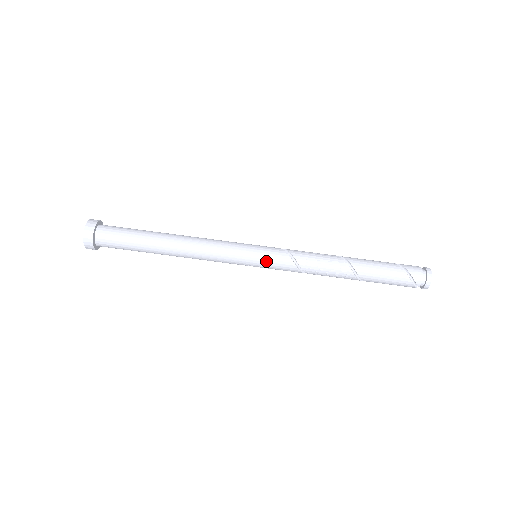
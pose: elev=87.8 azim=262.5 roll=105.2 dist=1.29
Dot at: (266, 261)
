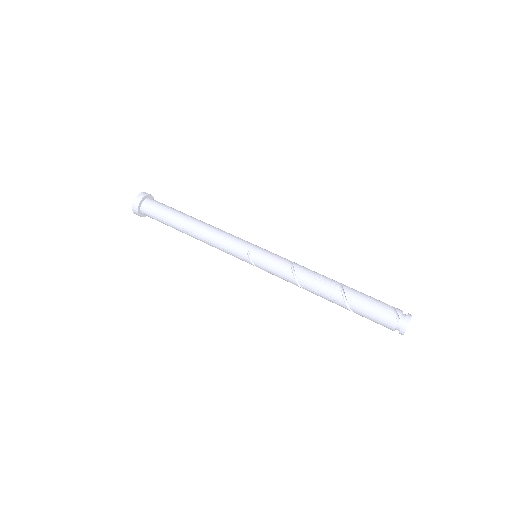
Dot at: (266, 251)
